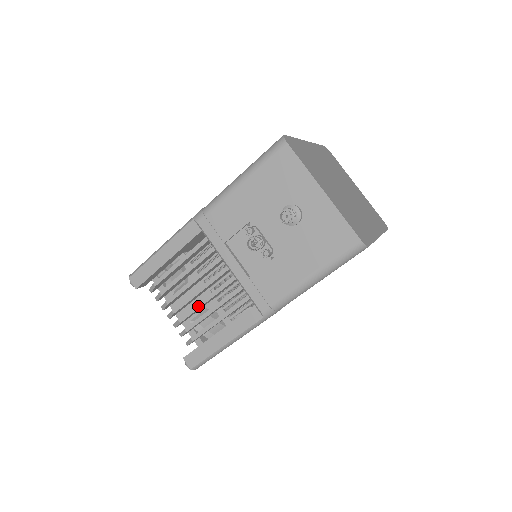
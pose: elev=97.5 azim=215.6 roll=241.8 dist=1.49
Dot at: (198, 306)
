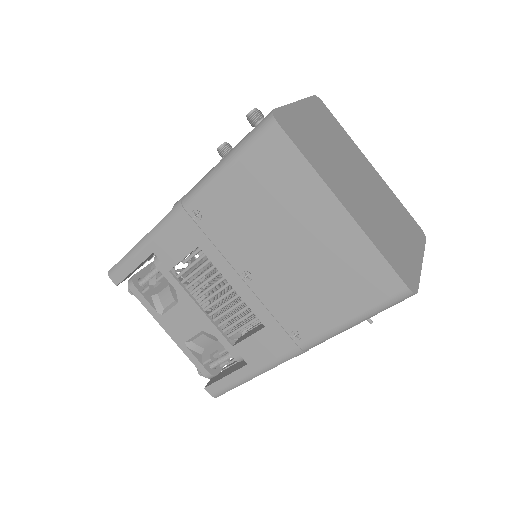
Dot at: occluded
